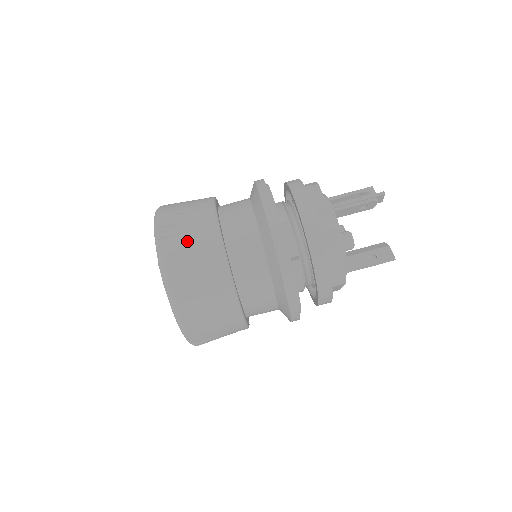
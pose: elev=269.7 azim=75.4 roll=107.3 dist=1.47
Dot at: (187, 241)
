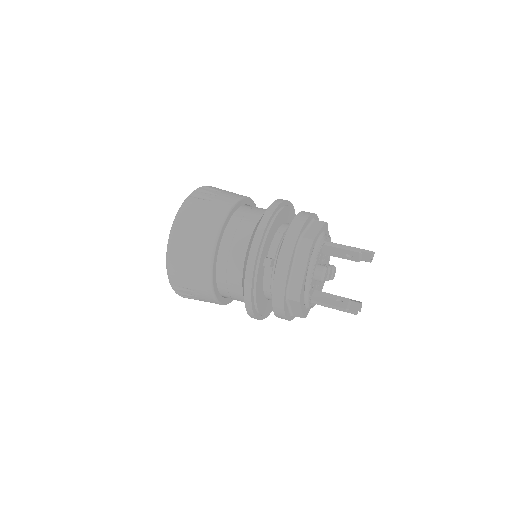
Dot at: (205, 205)
